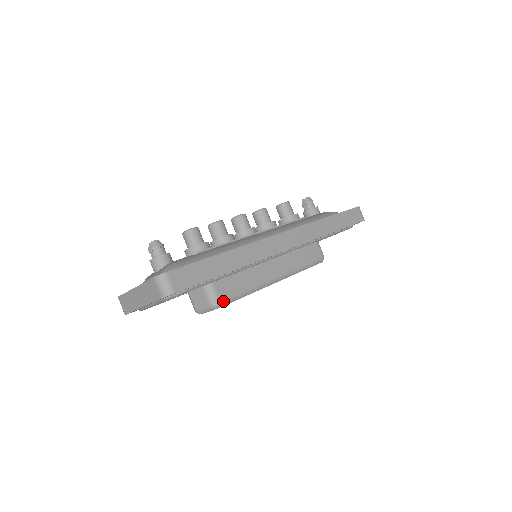
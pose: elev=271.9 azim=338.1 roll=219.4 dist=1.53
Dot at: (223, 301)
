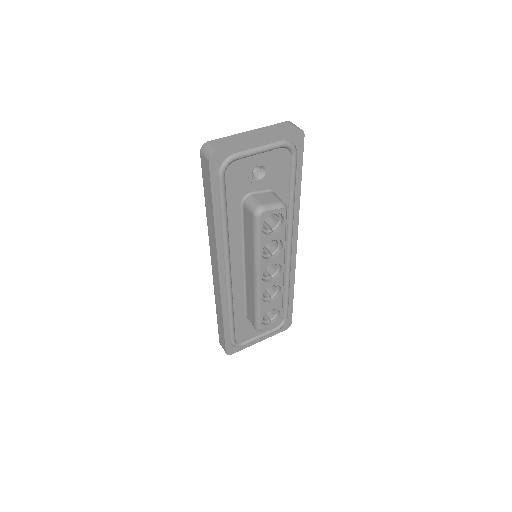
Dot at: (286, 211)
